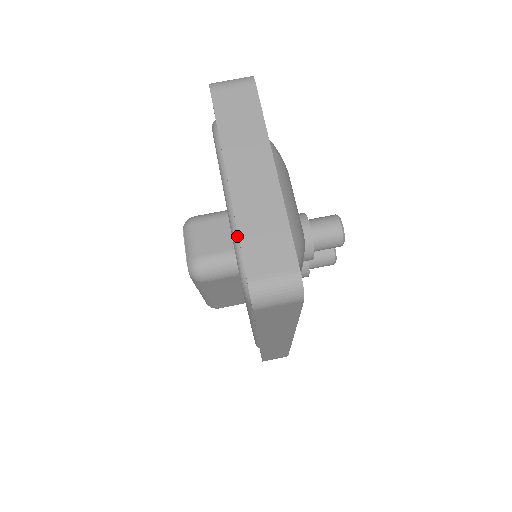
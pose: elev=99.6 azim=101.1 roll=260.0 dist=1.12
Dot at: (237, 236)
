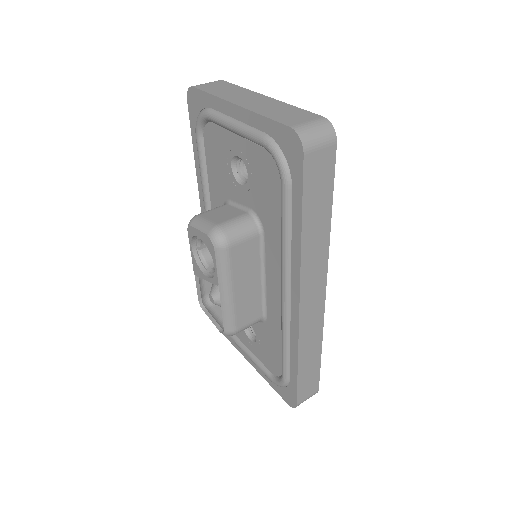
Dot at: (261, 132)
